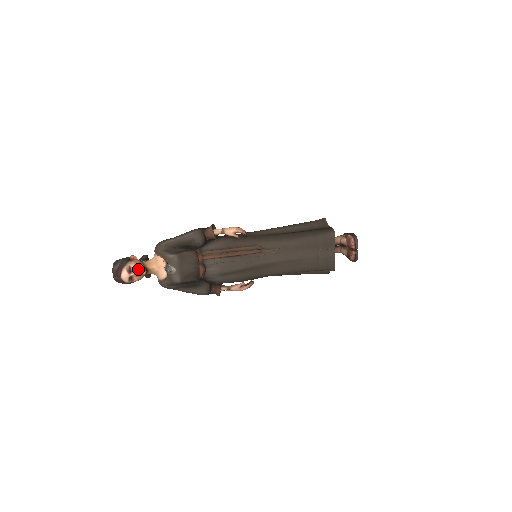
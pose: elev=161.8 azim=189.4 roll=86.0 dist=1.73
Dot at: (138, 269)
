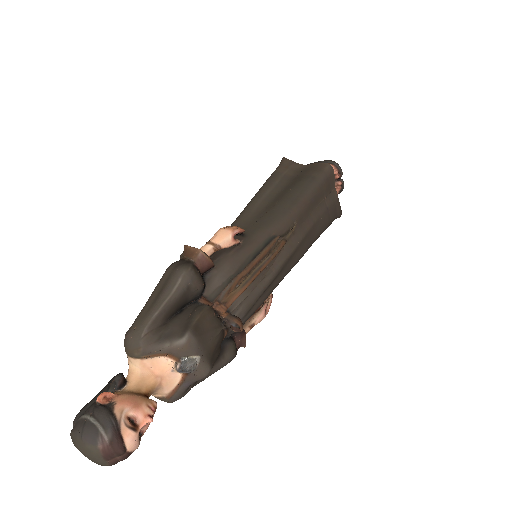
Dot at: (143, 409)
